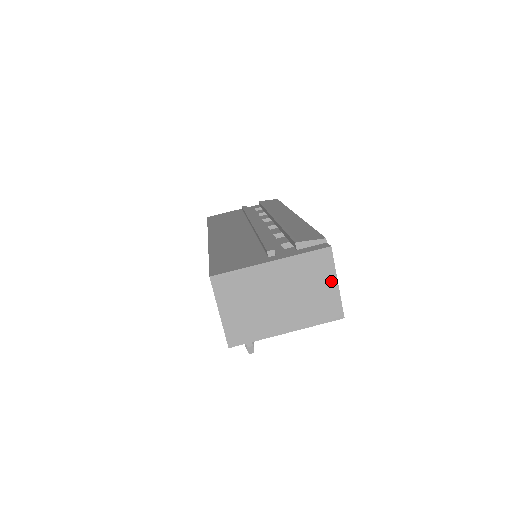
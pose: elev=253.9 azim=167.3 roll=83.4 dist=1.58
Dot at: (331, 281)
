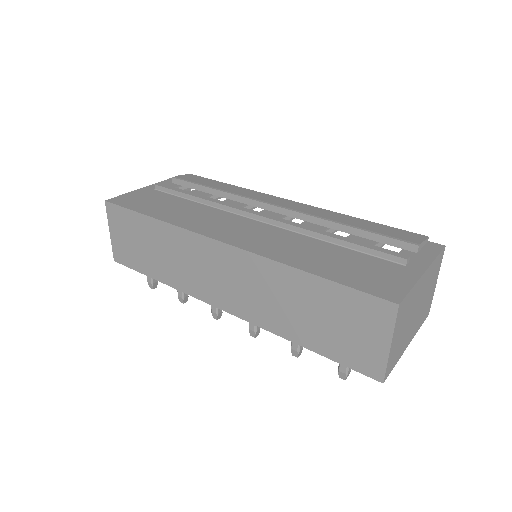
Dot at: (436, 281)
